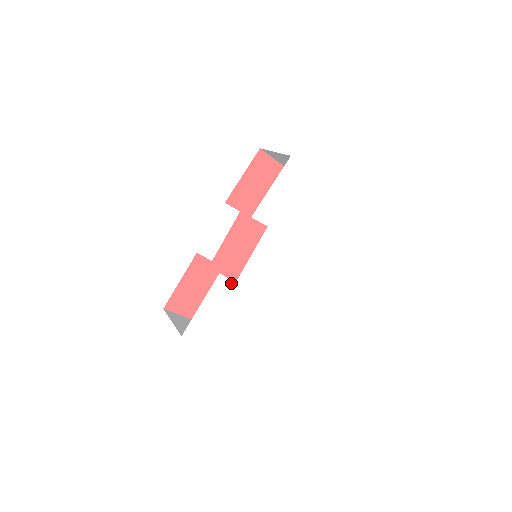
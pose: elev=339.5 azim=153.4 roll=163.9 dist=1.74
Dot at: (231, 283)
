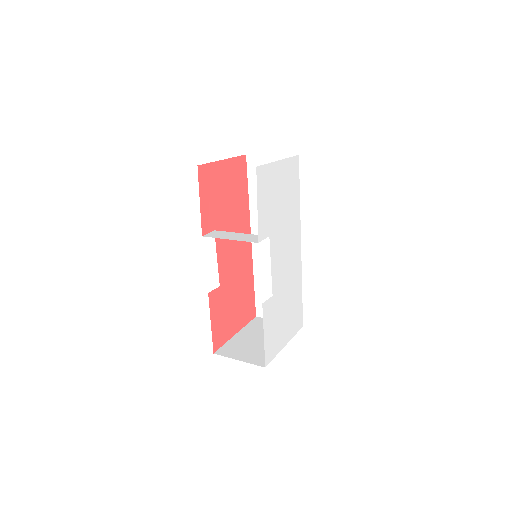
Dot at: (270, 300)
